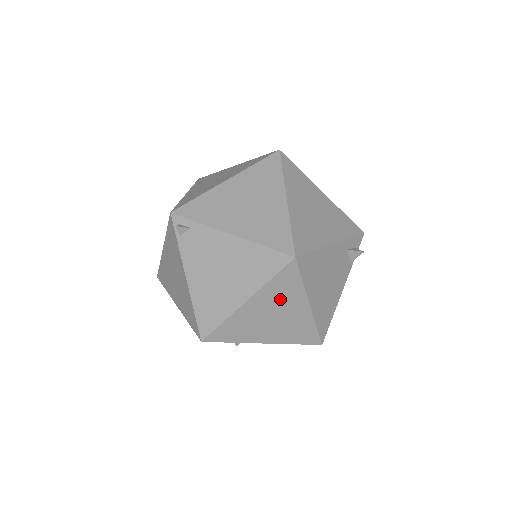
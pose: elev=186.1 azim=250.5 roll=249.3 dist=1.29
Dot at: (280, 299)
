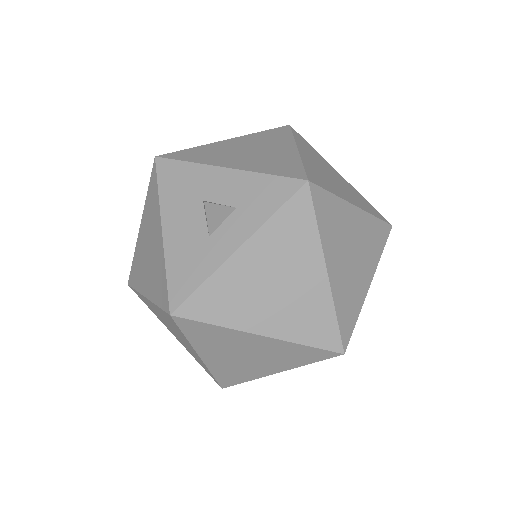
Dot at: occluded
